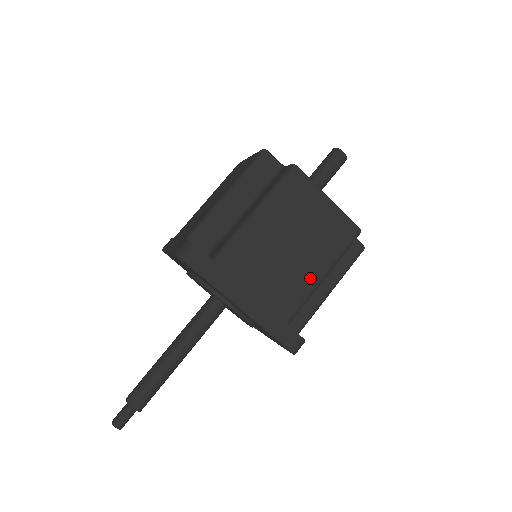
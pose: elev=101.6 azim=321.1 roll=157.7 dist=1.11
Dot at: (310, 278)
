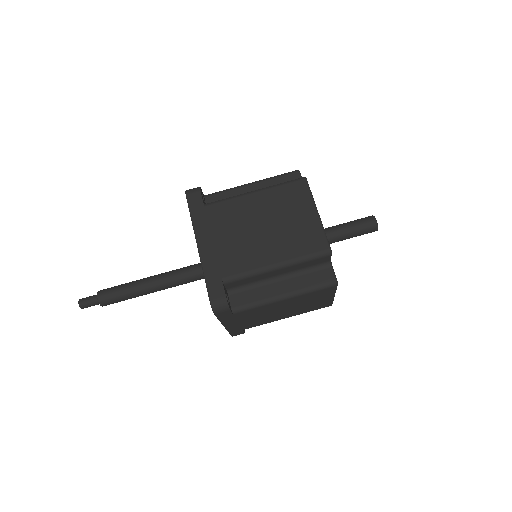
Dot at: (263, 259)
